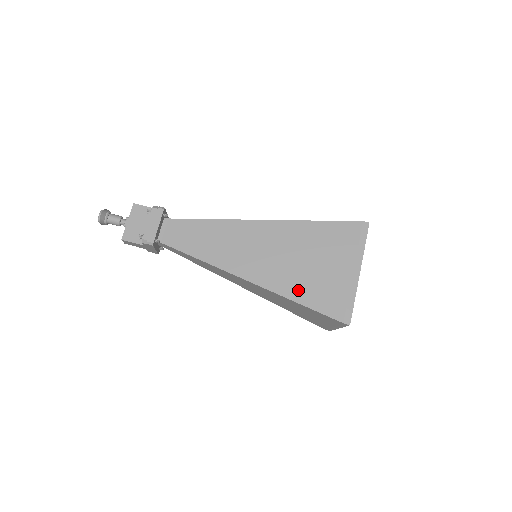
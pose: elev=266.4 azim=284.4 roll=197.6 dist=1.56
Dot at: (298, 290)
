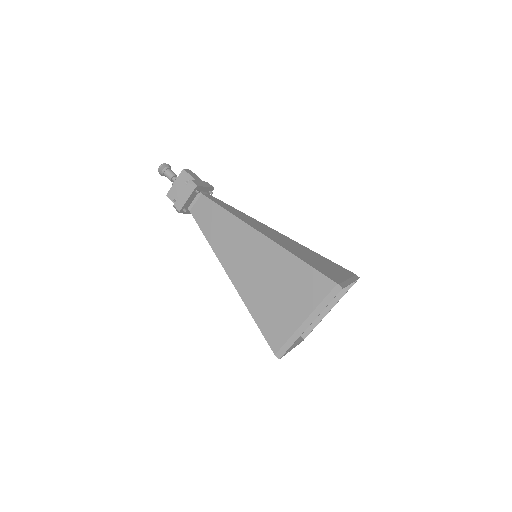
Dot at: (258, 308)
